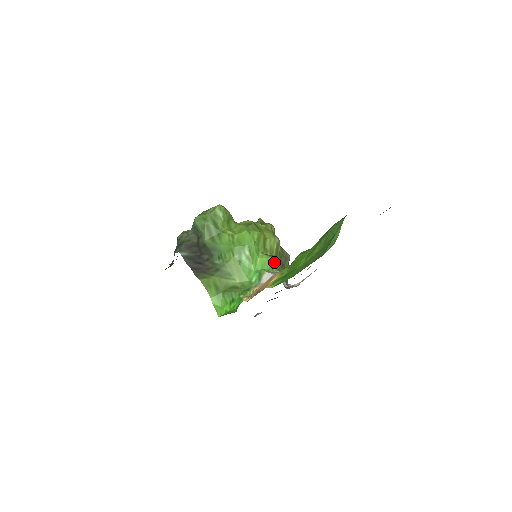
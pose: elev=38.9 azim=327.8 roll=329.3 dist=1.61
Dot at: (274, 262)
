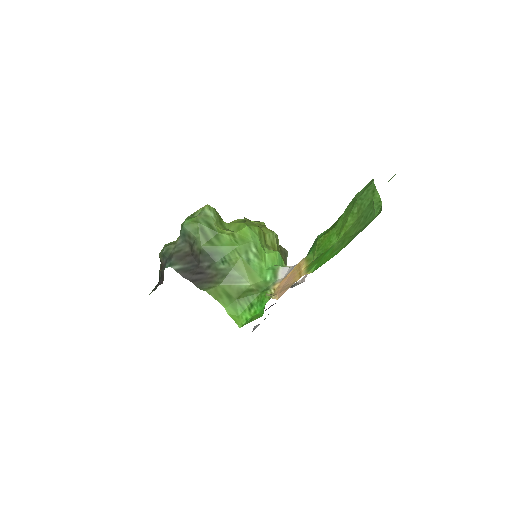
Dot at: (281, 257)
